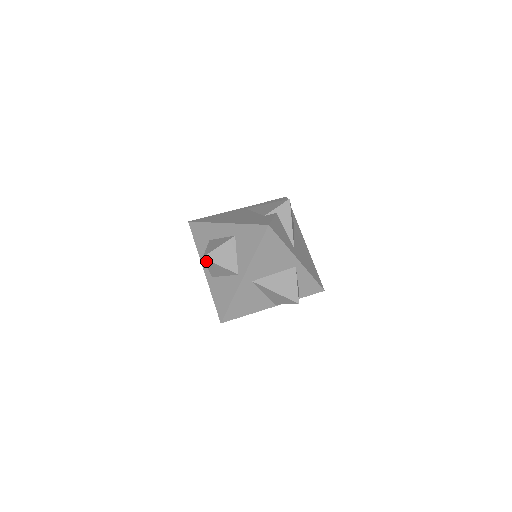
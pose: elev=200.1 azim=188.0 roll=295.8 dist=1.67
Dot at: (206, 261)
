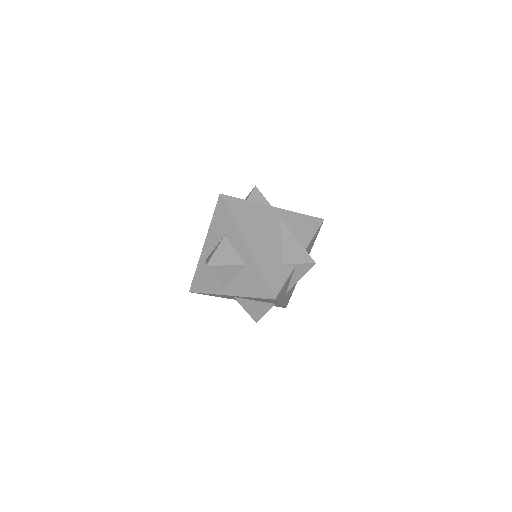
Dot at: (207, 266)
